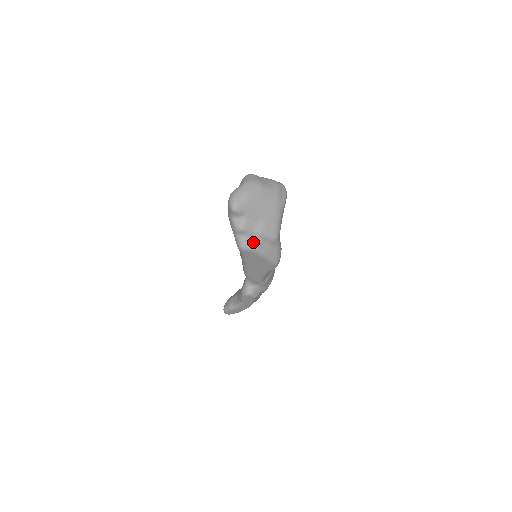
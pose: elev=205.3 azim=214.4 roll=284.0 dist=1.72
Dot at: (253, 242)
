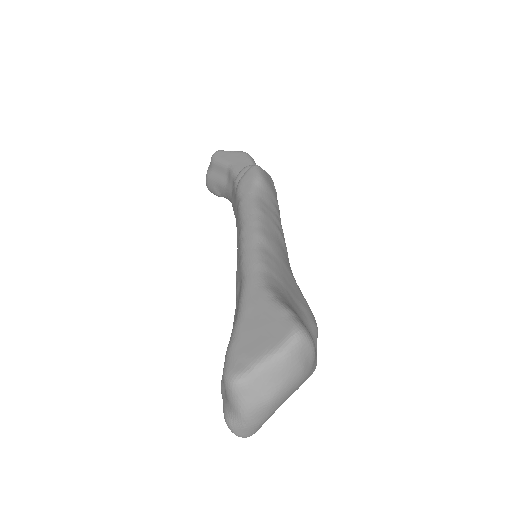
Dot at: occluded
